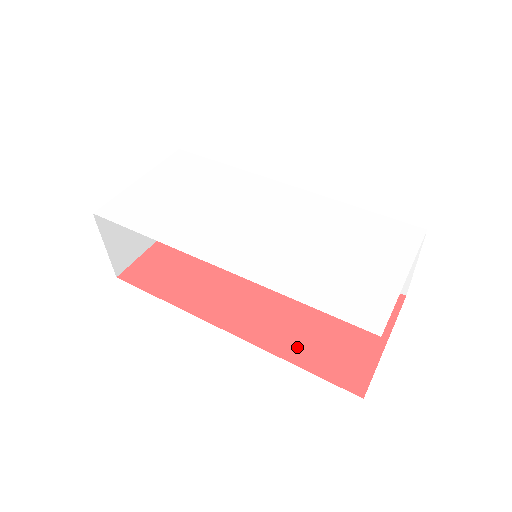
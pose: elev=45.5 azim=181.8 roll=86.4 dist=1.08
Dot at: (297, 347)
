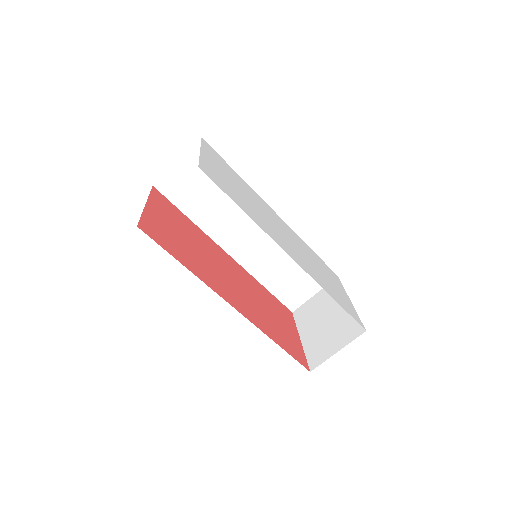
Dot at: (271, 332)
